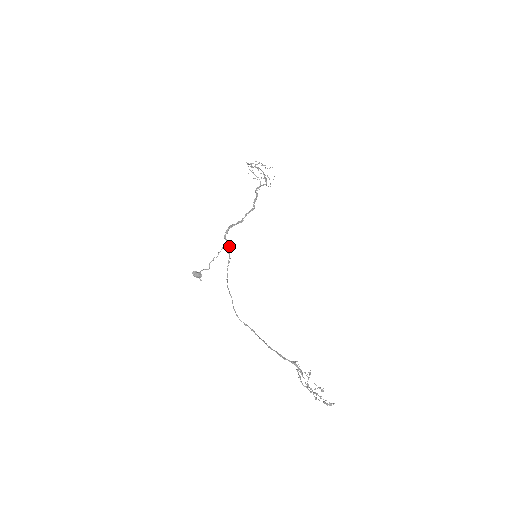
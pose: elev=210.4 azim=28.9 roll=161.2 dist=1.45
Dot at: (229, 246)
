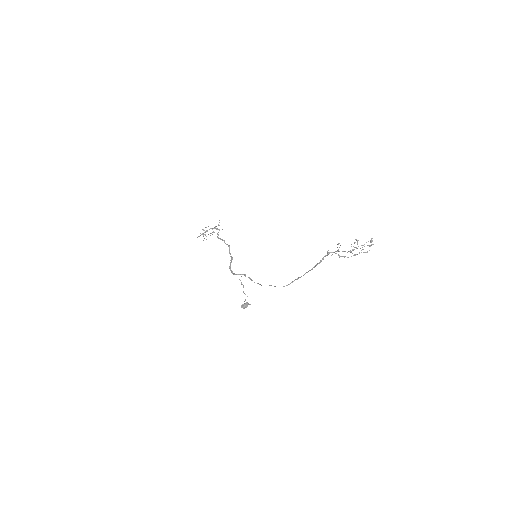
Dot at: occluded
